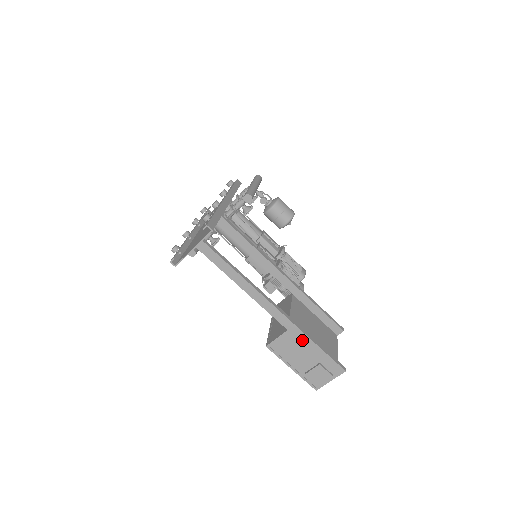
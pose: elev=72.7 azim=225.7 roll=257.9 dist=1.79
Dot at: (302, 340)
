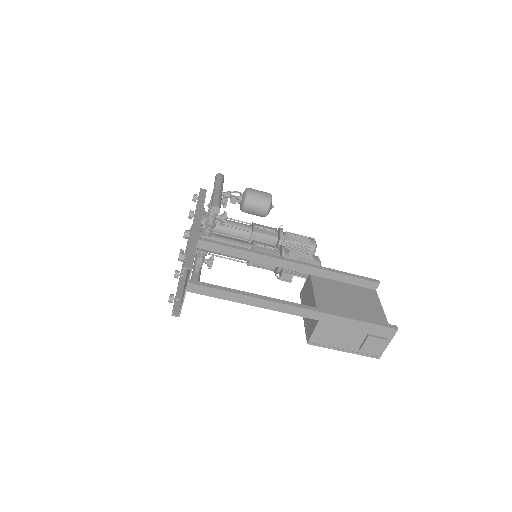
Dot at: (338, 322)
